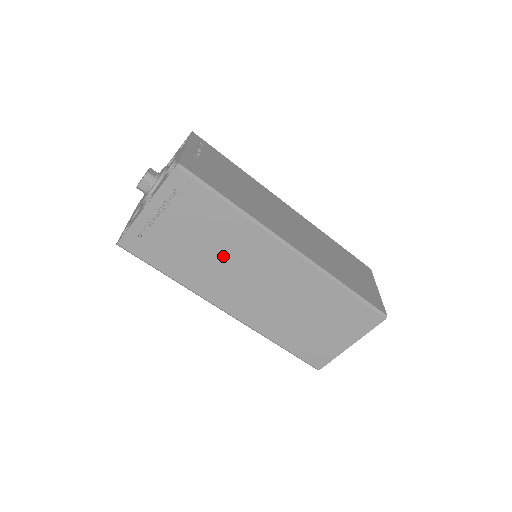
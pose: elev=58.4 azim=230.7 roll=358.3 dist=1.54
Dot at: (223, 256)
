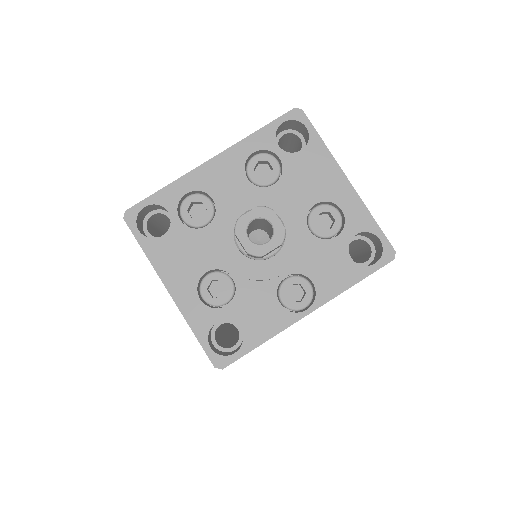
Dot at: occluded
